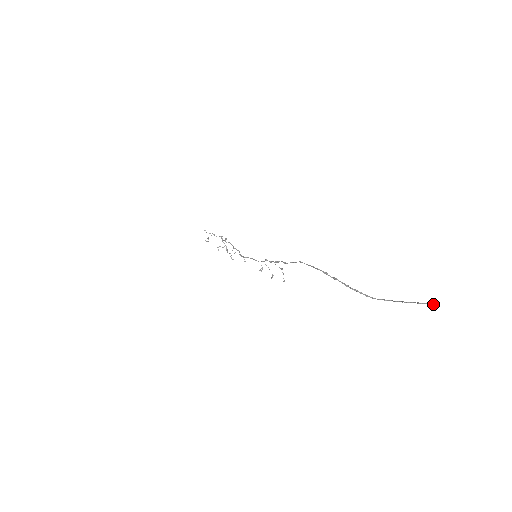
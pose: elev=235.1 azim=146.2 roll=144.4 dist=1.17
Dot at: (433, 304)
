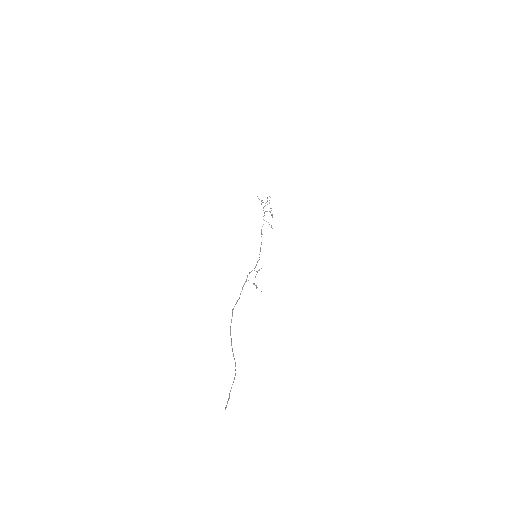
Dot at: (225, 408)
